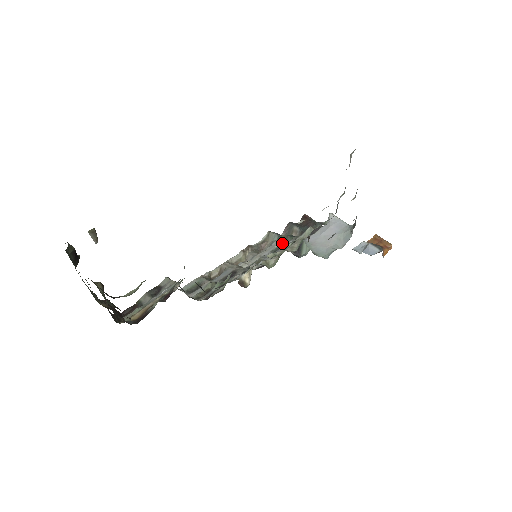
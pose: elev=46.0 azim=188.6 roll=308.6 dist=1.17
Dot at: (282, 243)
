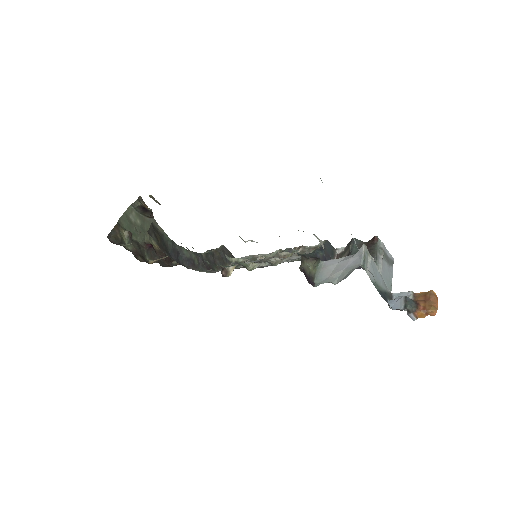
Dot at: occluded
